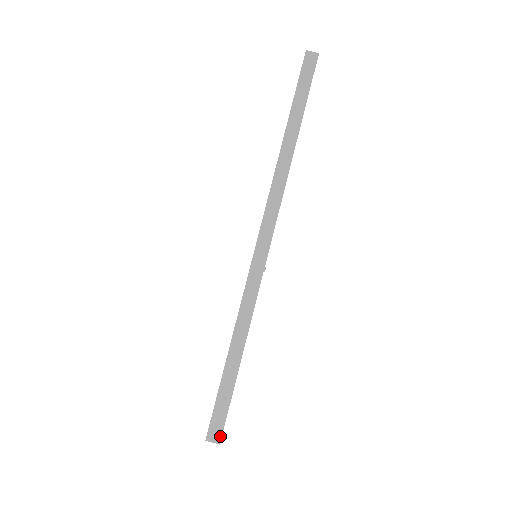
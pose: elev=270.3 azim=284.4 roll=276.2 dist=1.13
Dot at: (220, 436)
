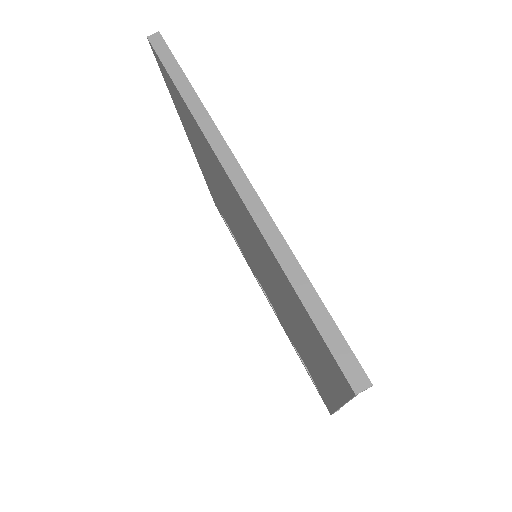
Dot at: (365, 377)
